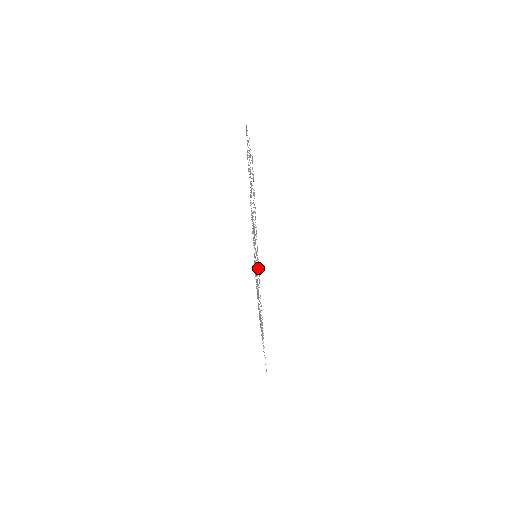
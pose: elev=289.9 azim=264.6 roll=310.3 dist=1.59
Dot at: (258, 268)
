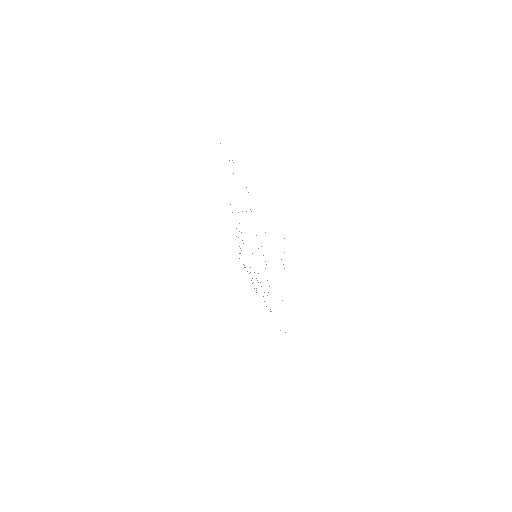
Dot at: occluded
